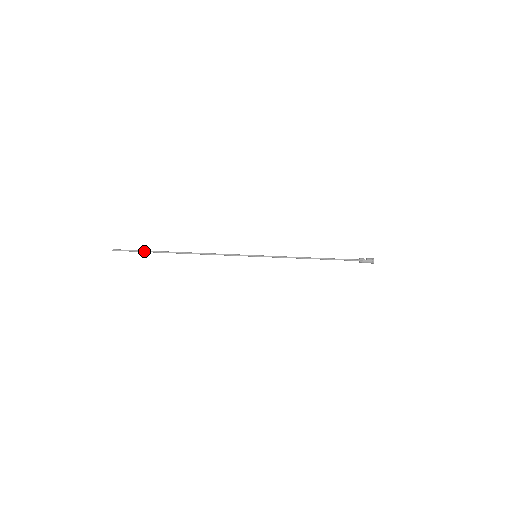
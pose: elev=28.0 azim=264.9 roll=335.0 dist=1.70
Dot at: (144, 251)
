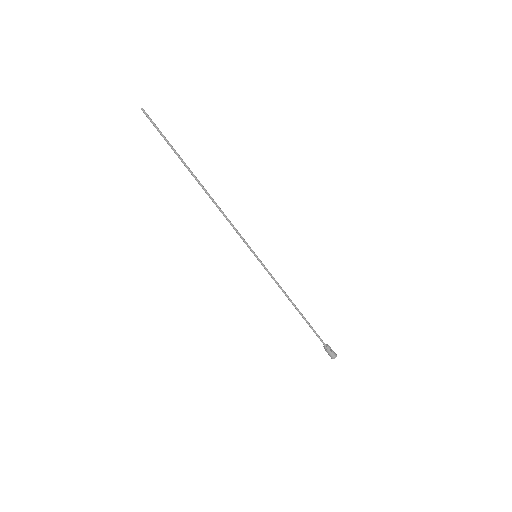
Dot at: (169, 143)
